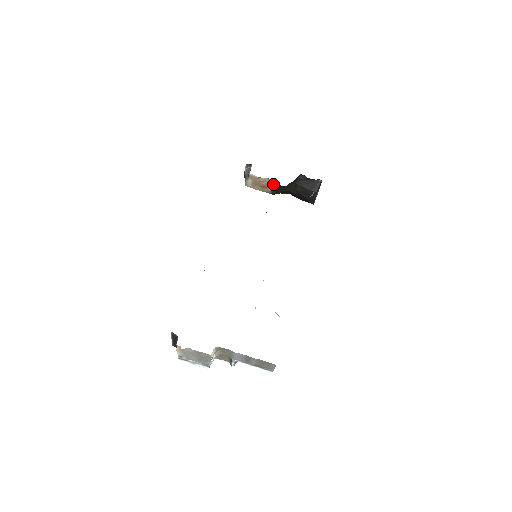
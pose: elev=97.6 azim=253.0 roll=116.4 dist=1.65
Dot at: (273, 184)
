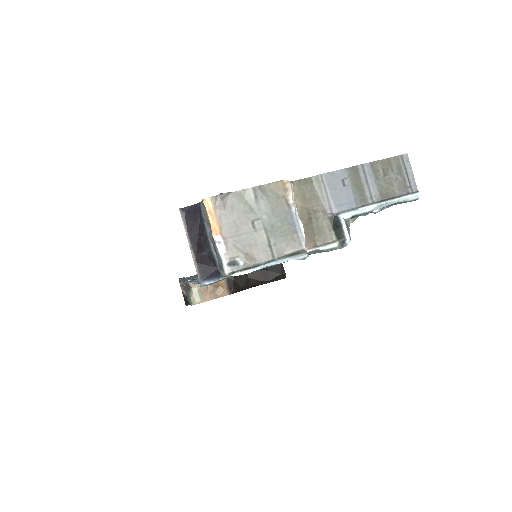
Dot at: occluded
